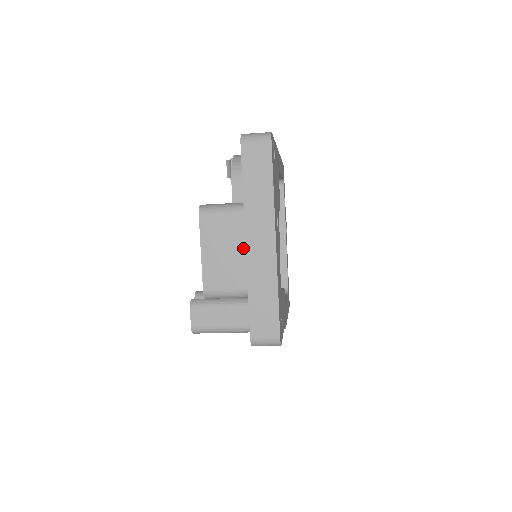
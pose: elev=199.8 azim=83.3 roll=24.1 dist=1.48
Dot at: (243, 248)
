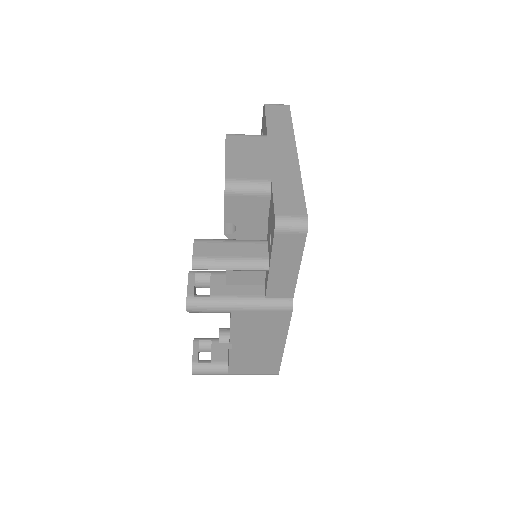
Dot at: (267, 155)
